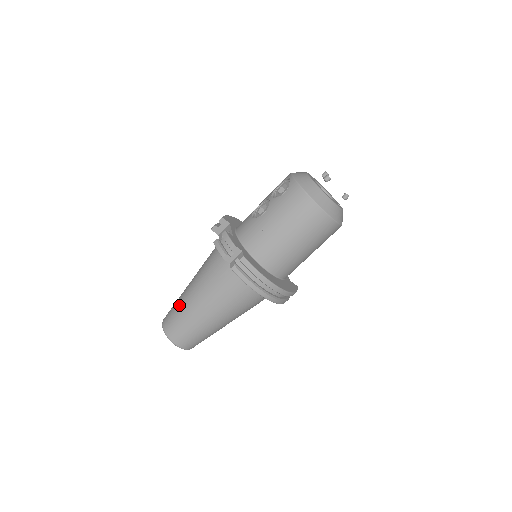
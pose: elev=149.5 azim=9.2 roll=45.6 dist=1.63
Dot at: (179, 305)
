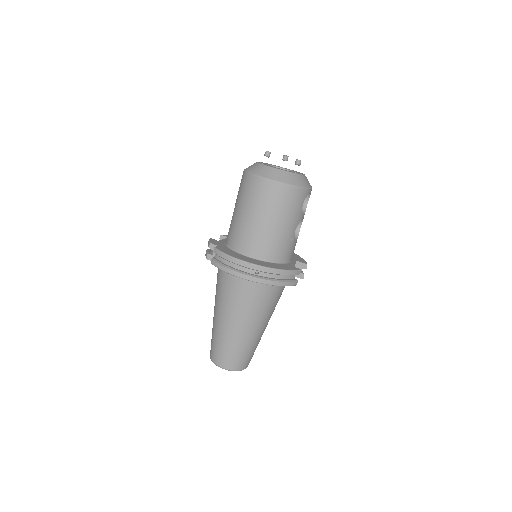
Dot at: occluded
